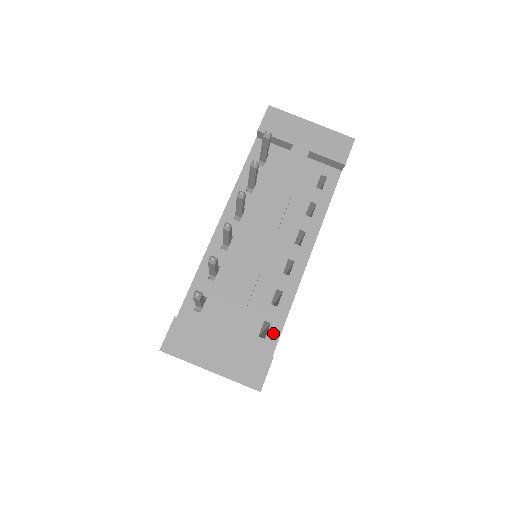
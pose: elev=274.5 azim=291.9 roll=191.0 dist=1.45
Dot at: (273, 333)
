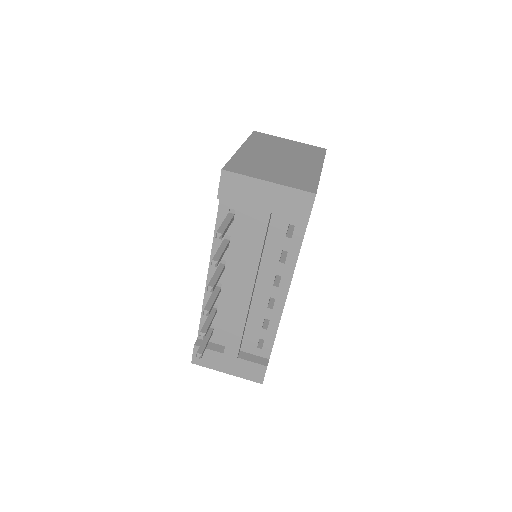
Dot at: (267, 346)
